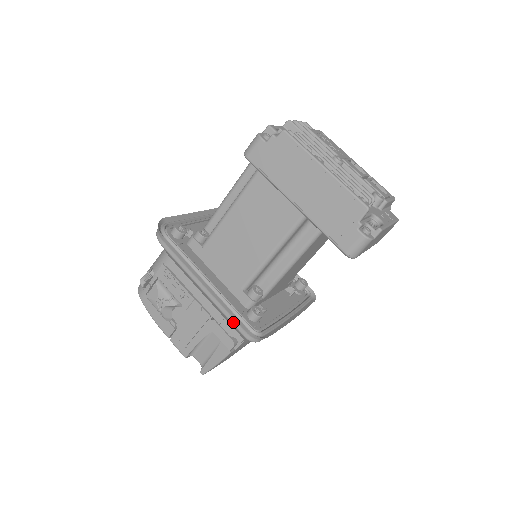
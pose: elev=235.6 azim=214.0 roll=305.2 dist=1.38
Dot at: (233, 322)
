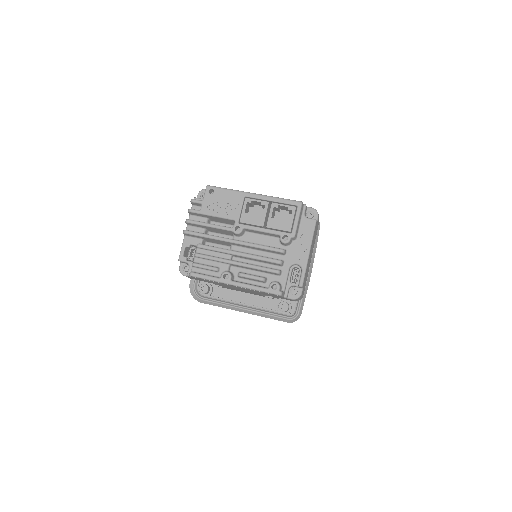
Dot at: occluded
